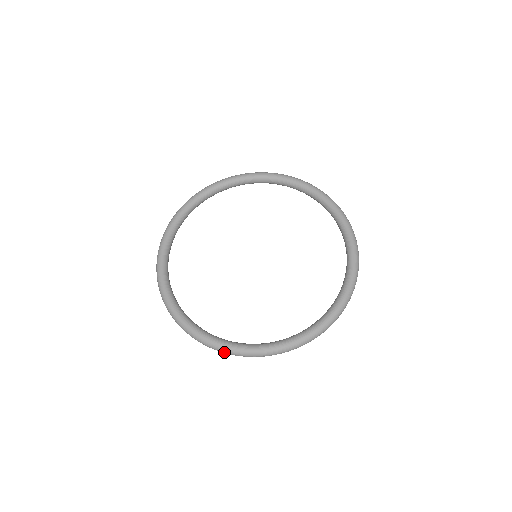
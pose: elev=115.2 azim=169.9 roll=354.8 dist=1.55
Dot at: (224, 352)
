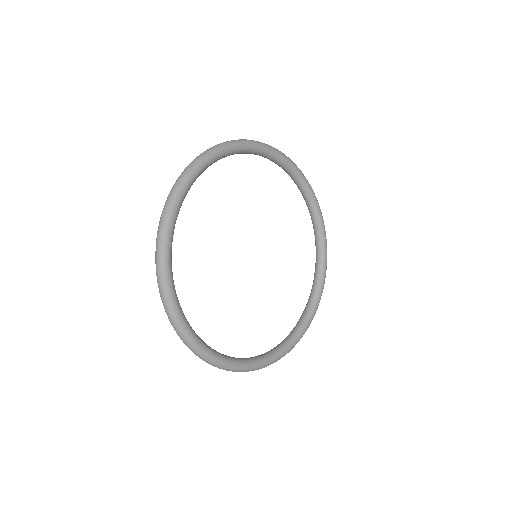
Dot at: occluded
